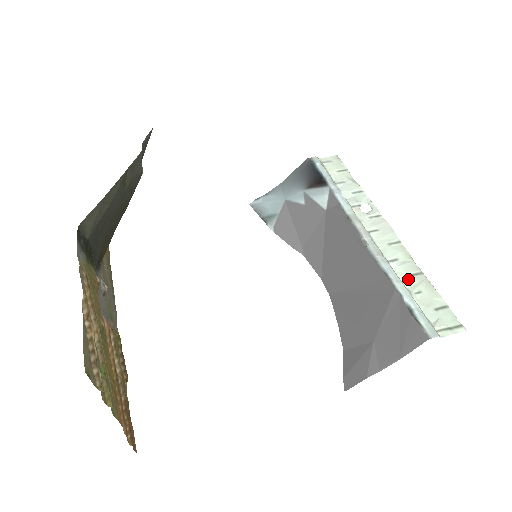
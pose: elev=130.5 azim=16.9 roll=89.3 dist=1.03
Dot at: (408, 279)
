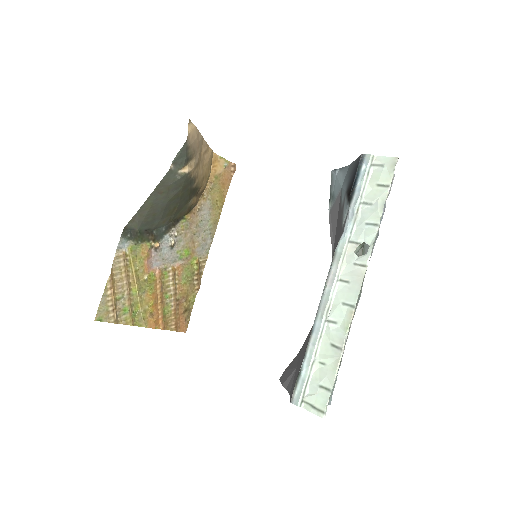
Dot at: (327, 346)
